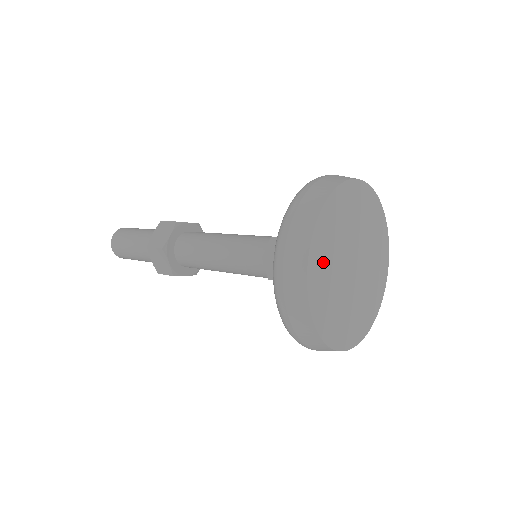
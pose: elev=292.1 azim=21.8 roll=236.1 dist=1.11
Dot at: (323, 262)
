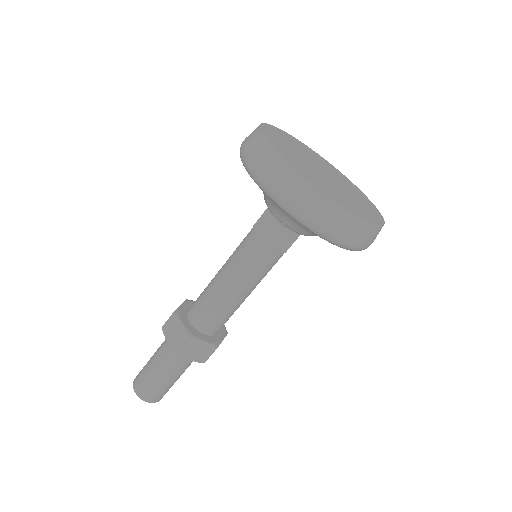
Dot at: (313, 178)
